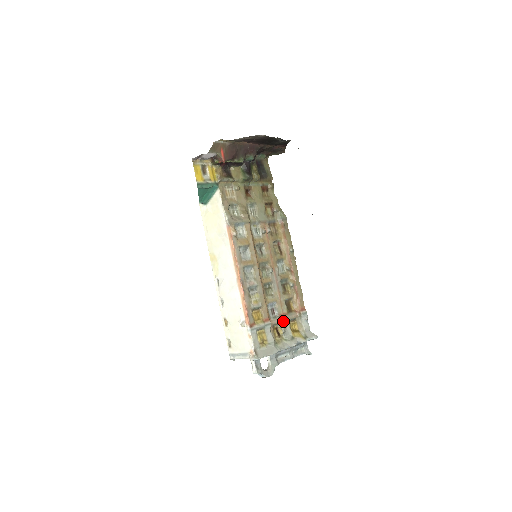
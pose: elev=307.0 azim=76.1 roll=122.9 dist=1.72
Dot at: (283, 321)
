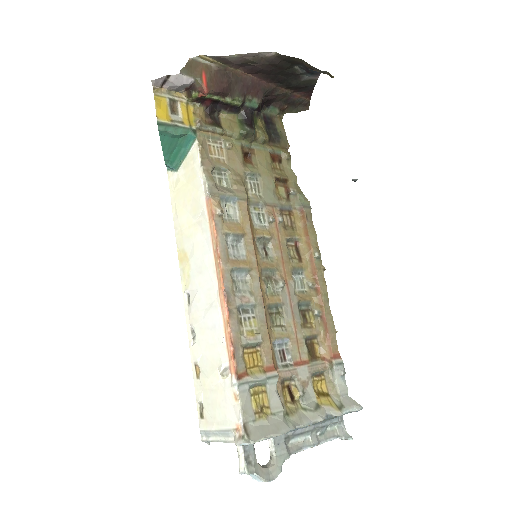
Dot at: (301, 374)
